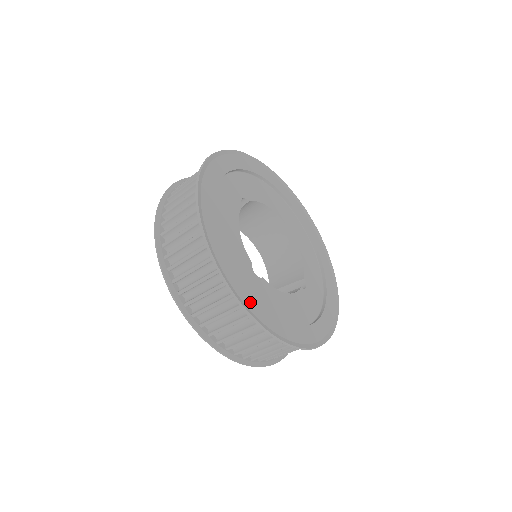
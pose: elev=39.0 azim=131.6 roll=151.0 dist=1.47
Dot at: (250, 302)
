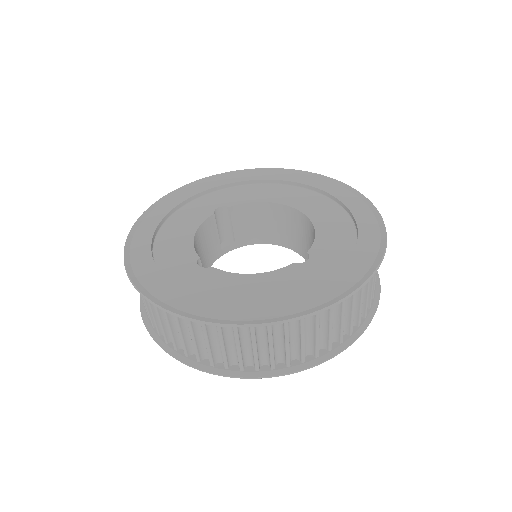
Dot at: (162, 291)
